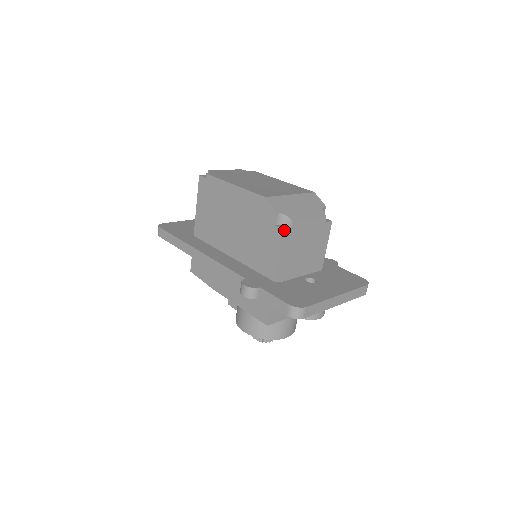
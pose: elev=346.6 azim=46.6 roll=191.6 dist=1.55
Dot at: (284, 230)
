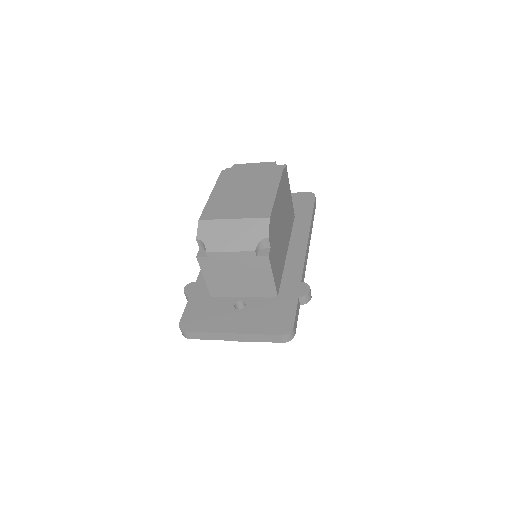
Dot at: (197, 257)
